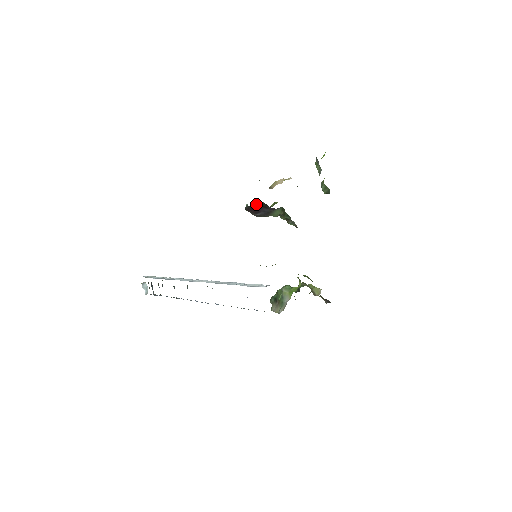
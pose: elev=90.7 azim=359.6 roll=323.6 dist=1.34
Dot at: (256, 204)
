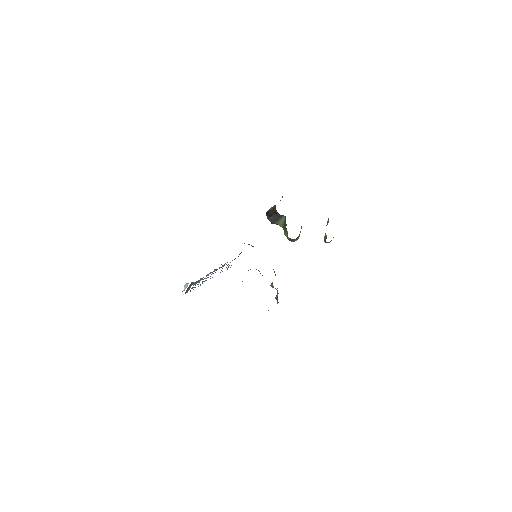
Dot at: (272, 209)
